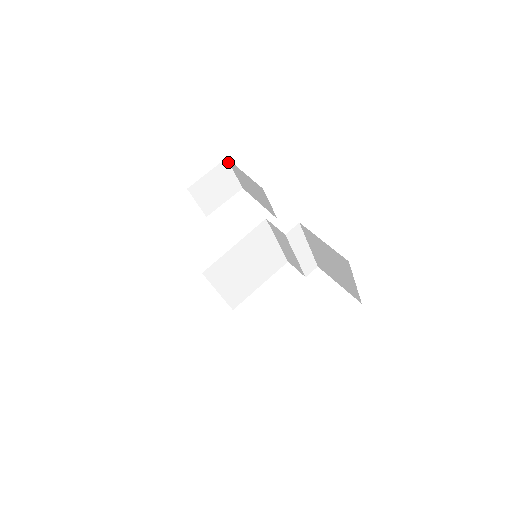
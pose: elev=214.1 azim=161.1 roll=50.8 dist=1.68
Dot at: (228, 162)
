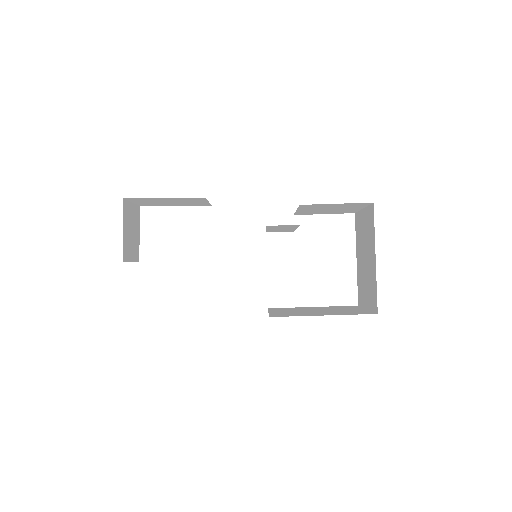
Dot at: (125, 200)
